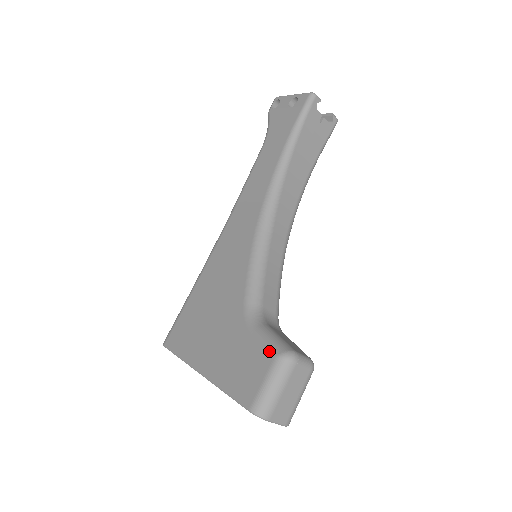
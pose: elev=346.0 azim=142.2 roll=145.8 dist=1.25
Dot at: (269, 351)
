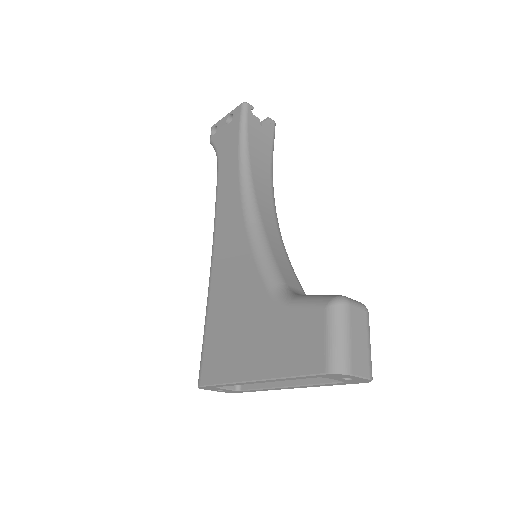
Dot at: (316, 308)
